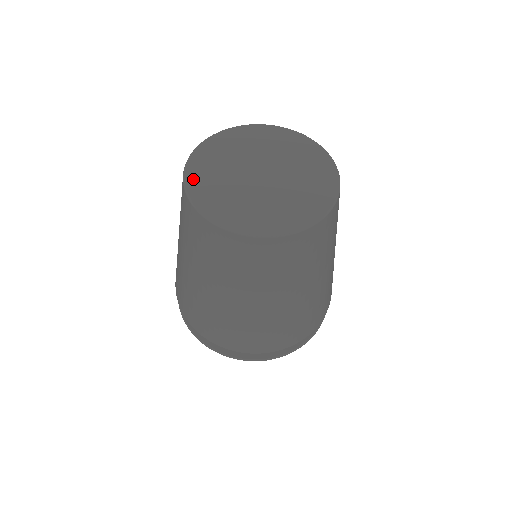
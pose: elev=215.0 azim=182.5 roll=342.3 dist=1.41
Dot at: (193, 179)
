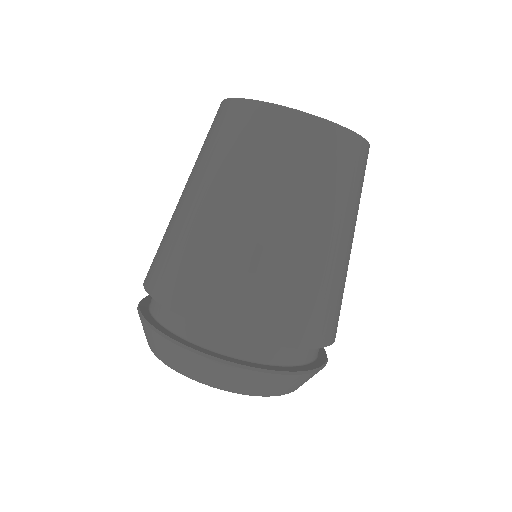
Dot at: occluded
